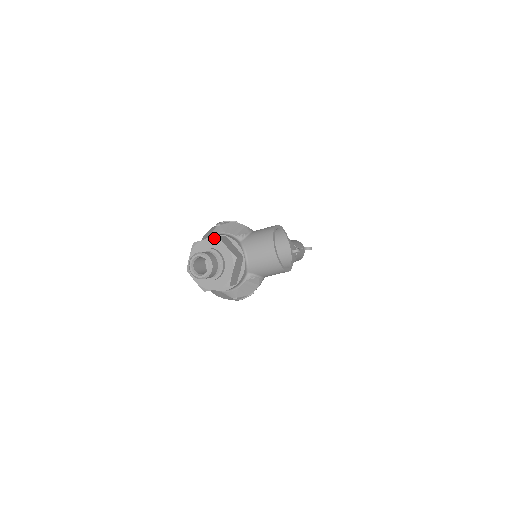
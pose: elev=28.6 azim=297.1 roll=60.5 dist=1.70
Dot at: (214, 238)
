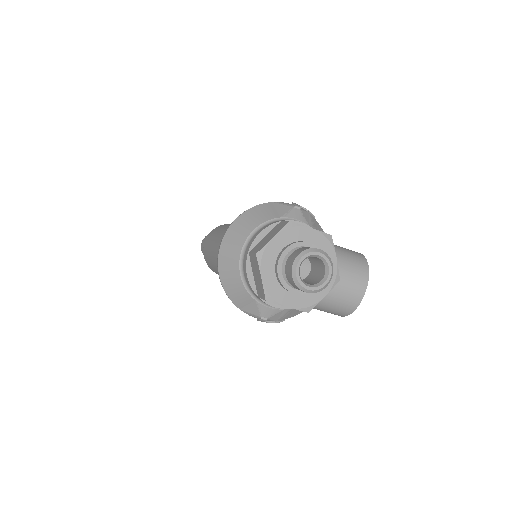
Dot at: (326, 235)
